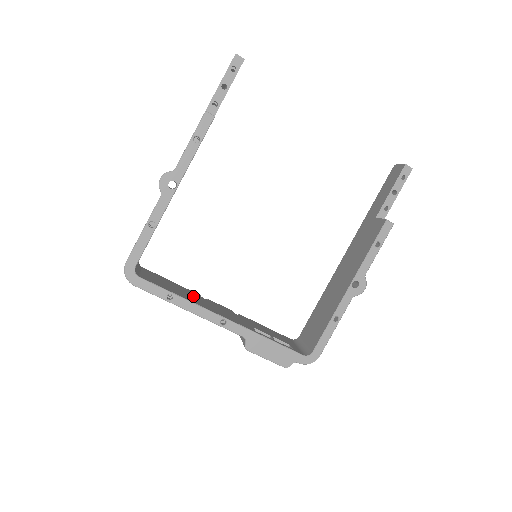
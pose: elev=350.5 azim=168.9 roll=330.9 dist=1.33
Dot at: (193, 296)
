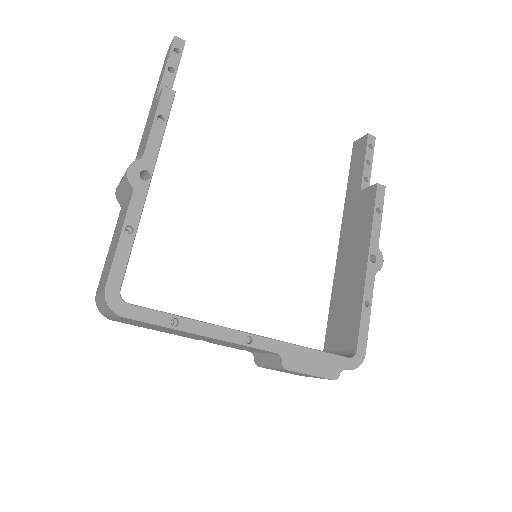
Dot at: occluded
